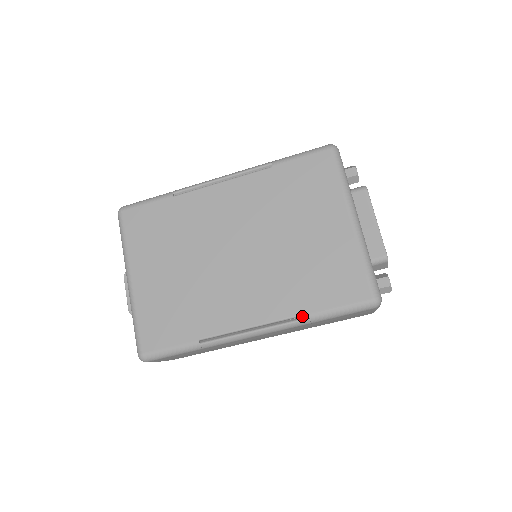
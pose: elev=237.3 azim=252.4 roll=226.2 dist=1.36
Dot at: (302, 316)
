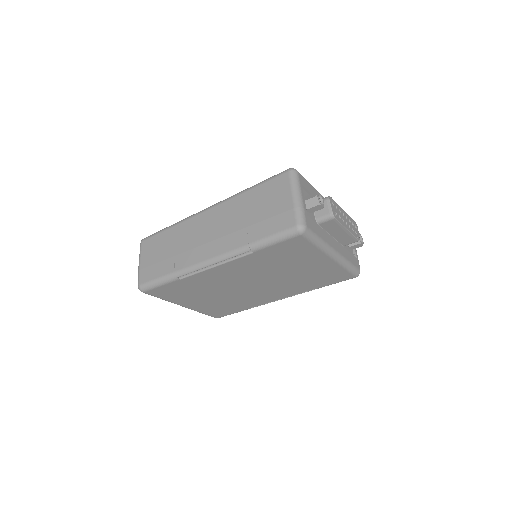
Dot at: occluded
